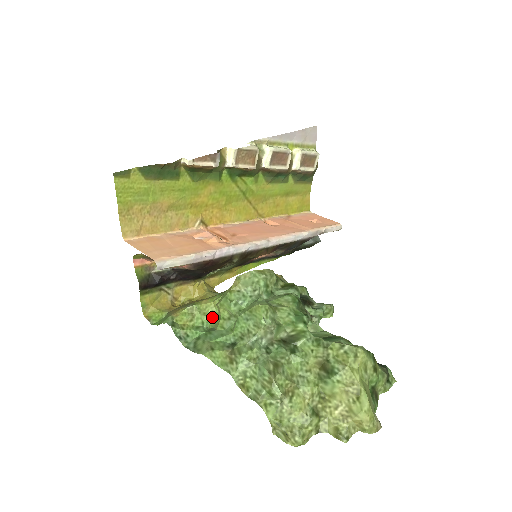
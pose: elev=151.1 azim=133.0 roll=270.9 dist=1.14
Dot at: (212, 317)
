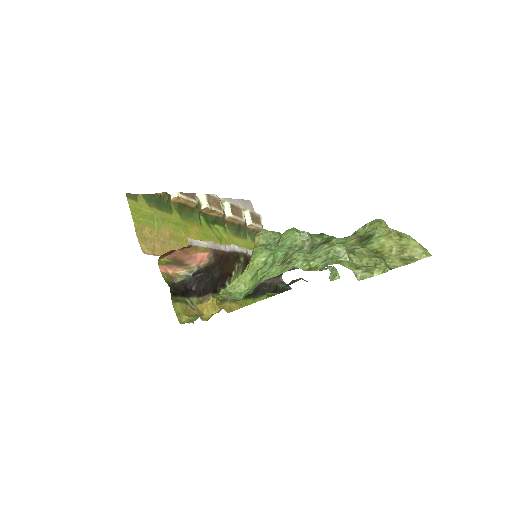
Dot at: (247, 287)
